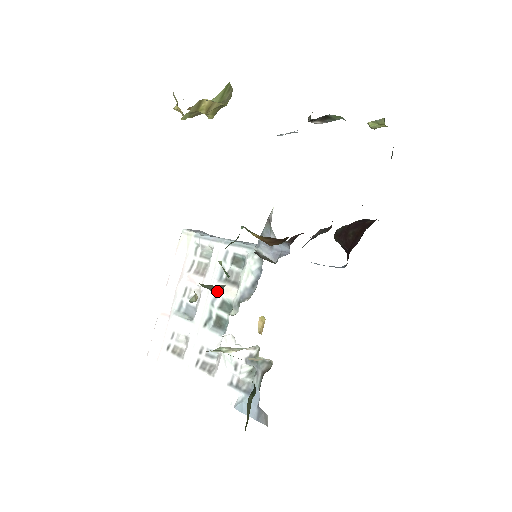
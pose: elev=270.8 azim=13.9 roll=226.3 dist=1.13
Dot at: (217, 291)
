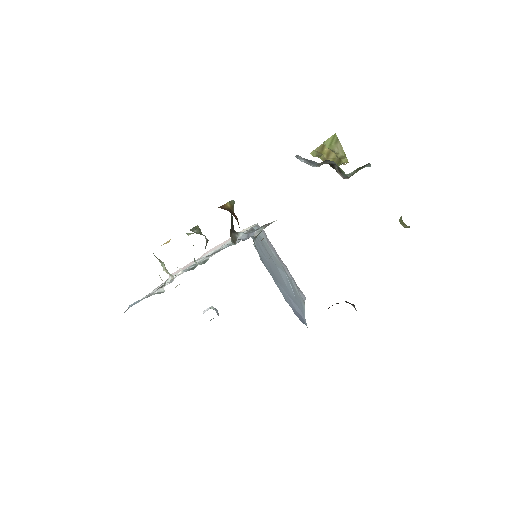
Dot at: (195, 232)
